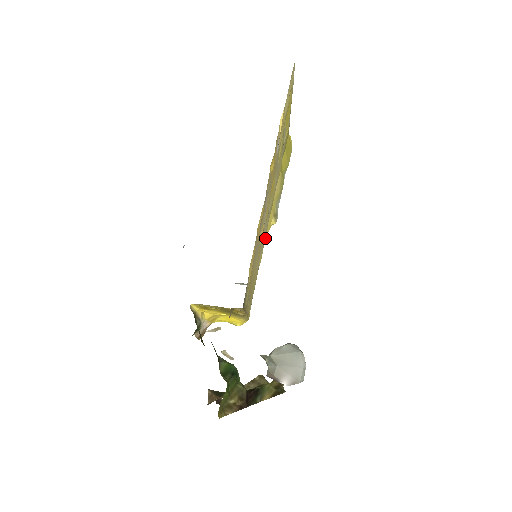
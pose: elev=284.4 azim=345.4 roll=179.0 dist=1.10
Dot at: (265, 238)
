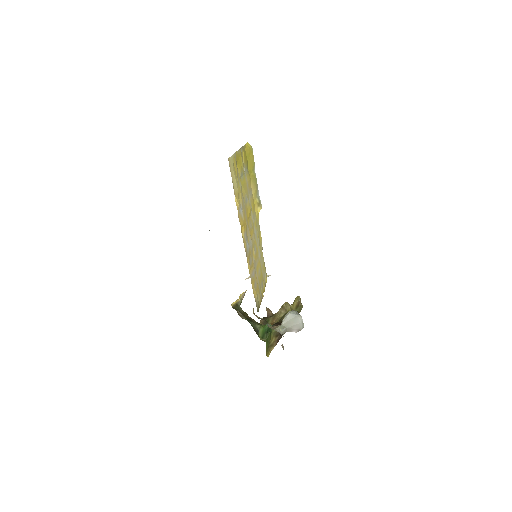
Dot at: (258, 223)
